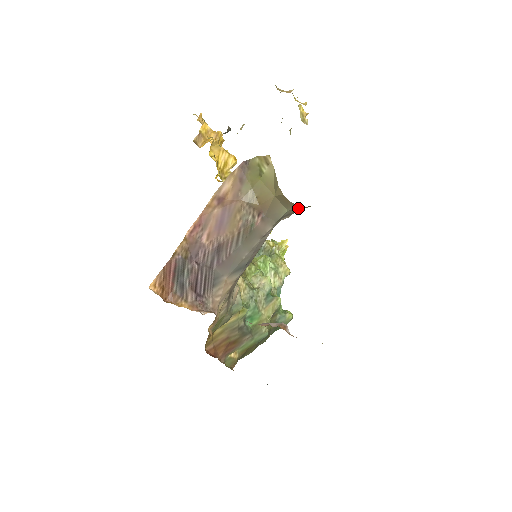
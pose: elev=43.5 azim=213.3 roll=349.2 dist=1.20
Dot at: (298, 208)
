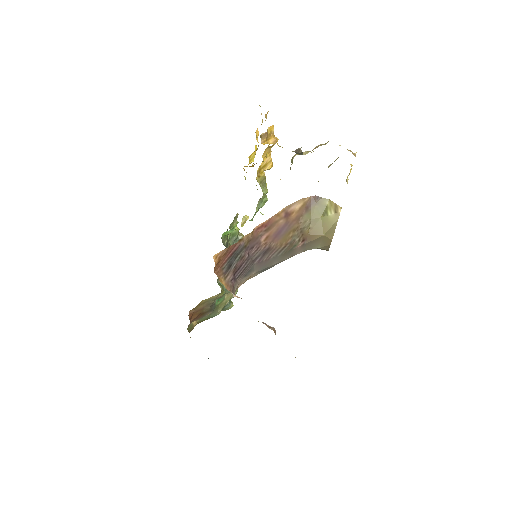
Dot at: (325, 249)
